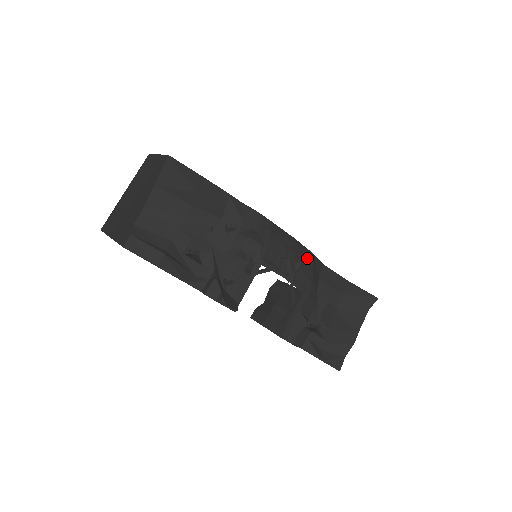
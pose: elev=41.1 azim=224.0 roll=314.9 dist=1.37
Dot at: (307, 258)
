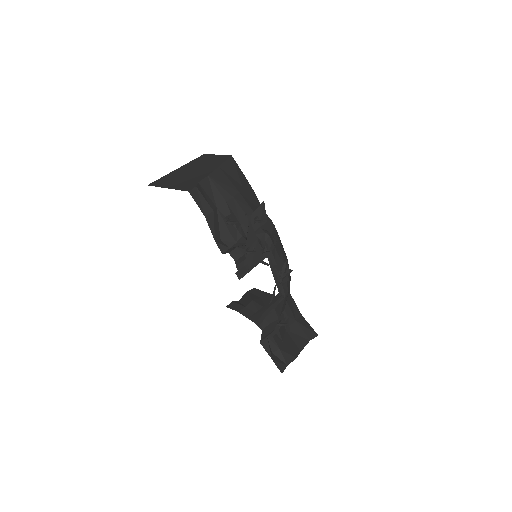
Dot at: occluded
